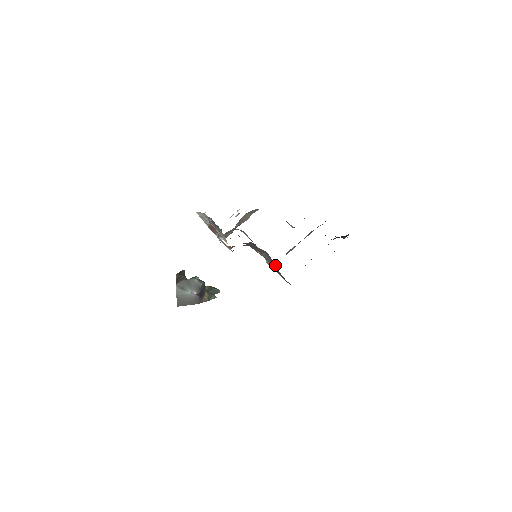
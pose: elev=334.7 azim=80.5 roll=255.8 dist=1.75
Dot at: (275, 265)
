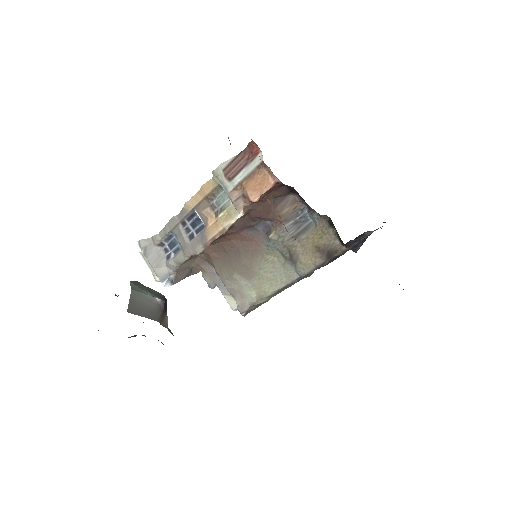
Dot at: (312, 228)
